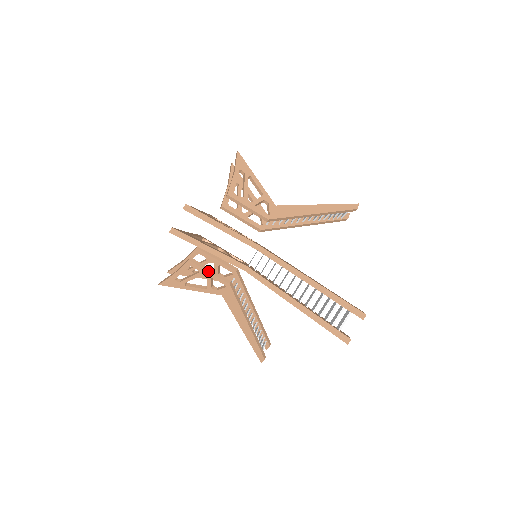
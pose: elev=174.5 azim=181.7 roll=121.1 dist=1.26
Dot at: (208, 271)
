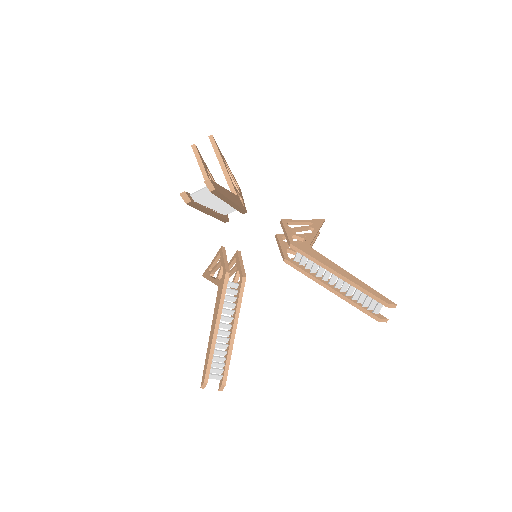
Dot at: (224, 258)
